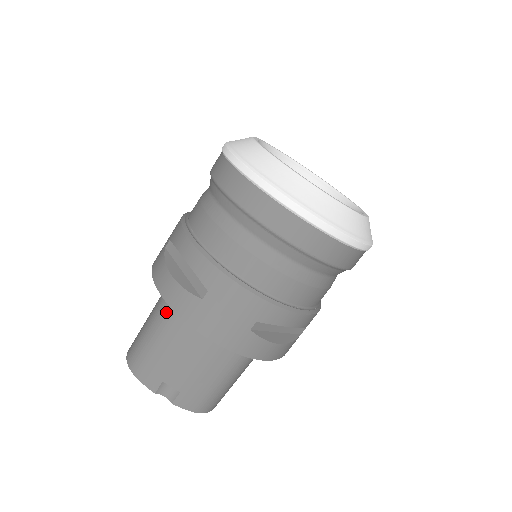
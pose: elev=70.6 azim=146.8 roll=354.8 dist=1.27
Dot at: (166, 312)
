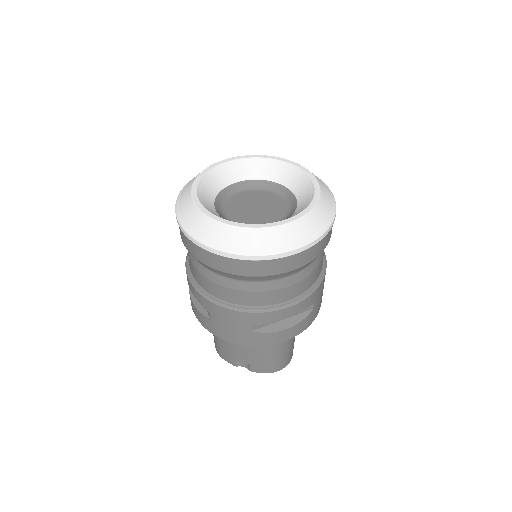
Dot at: occluded
